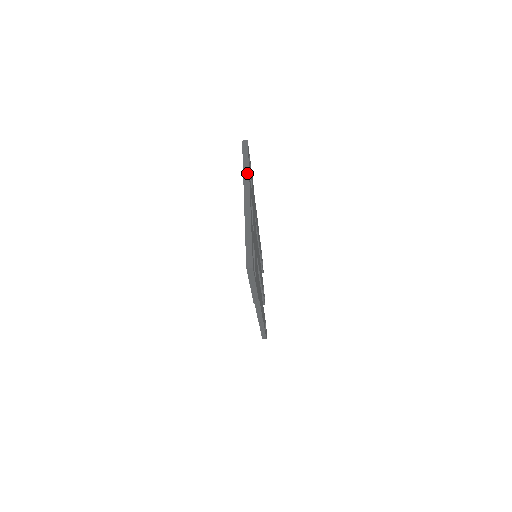
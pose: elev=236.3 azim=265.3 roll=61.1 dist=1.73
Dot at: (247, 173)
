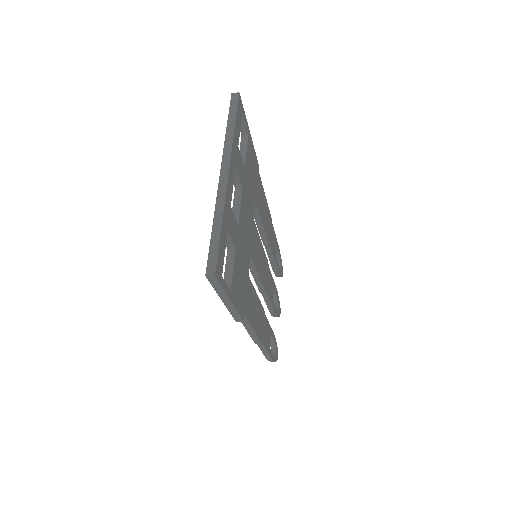
Dot at: (230, 137)
